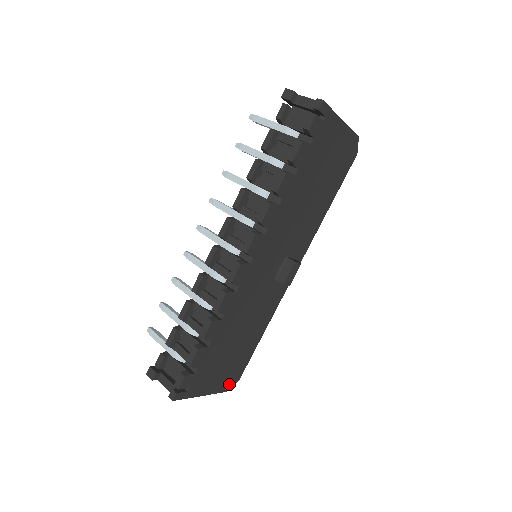
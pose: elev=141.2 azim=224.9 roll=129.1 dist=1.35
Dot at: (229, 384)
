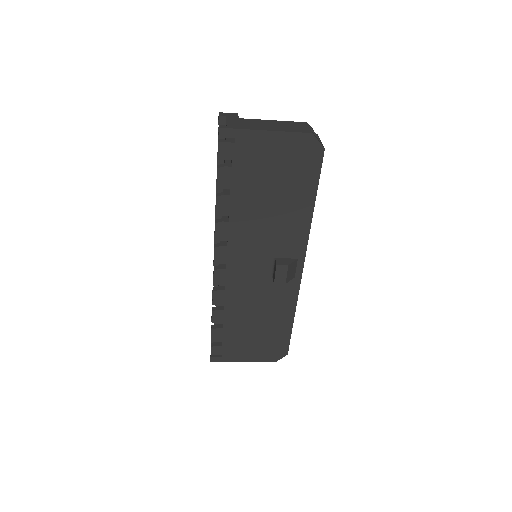
Dot at: (275, 356)
